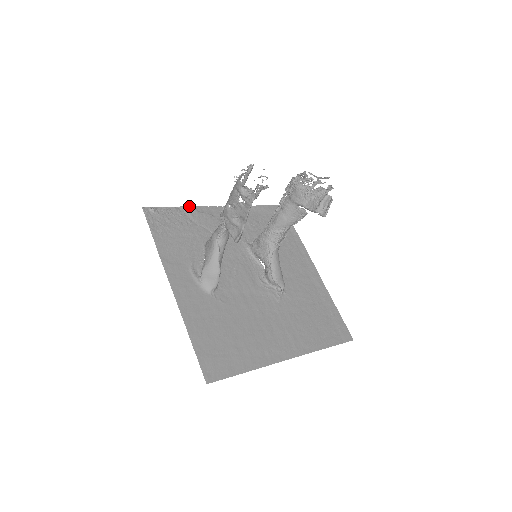
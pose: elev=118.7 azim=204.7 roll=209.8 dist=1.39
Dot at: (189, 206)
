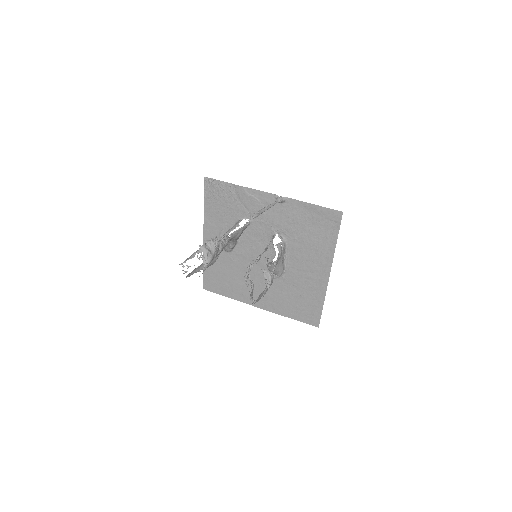
Dot at: (241, 186)
